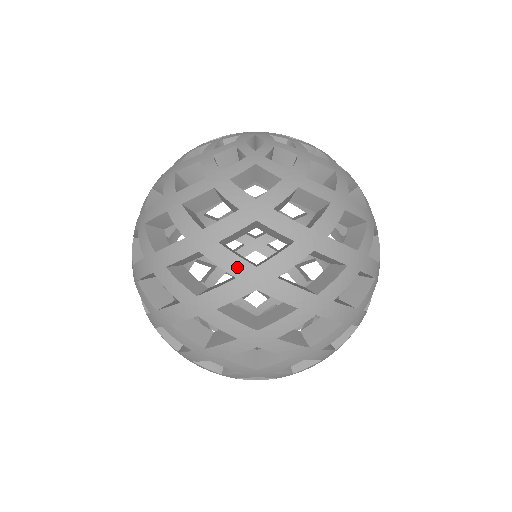
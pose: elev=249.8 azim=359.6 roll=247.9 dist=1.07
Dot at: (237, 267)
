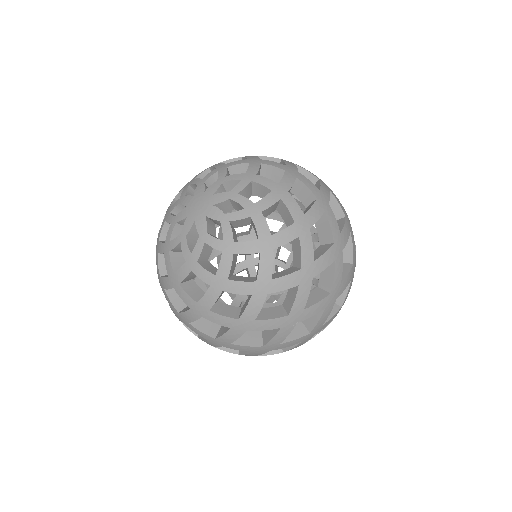
Dot at: (277, 324)
